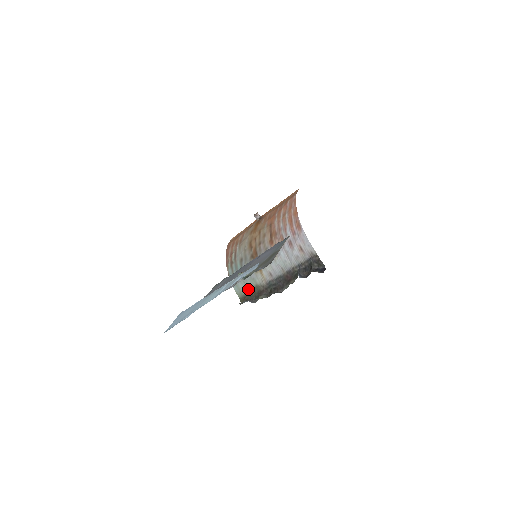
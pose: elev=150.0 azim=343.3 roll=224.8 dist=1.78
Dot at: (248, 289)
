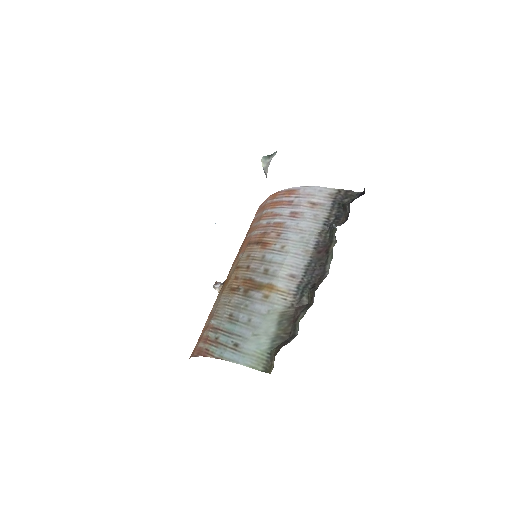
Dot at: (269, 337)
